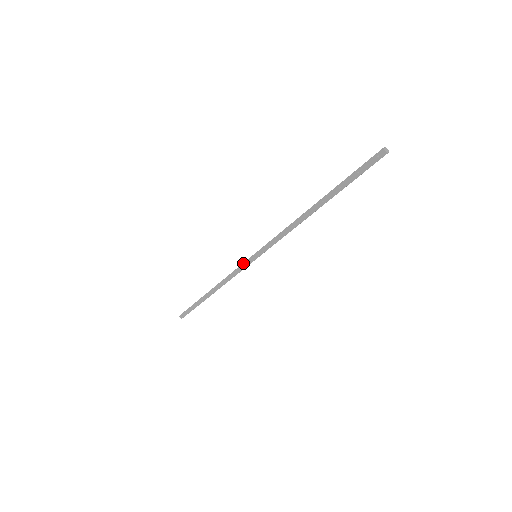
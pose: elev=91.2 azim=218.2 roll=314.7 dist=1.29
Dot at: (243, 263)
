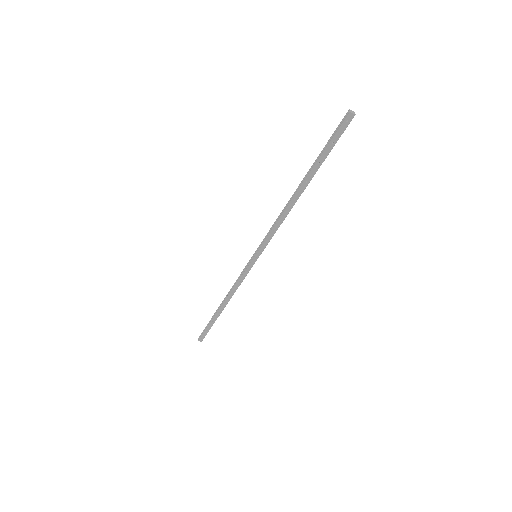
Dot at: (246, 268)
